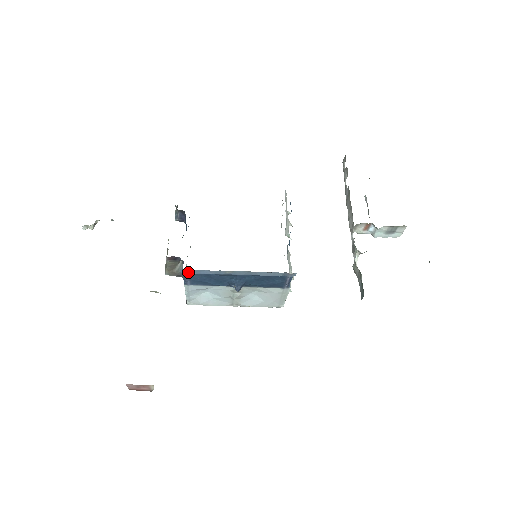
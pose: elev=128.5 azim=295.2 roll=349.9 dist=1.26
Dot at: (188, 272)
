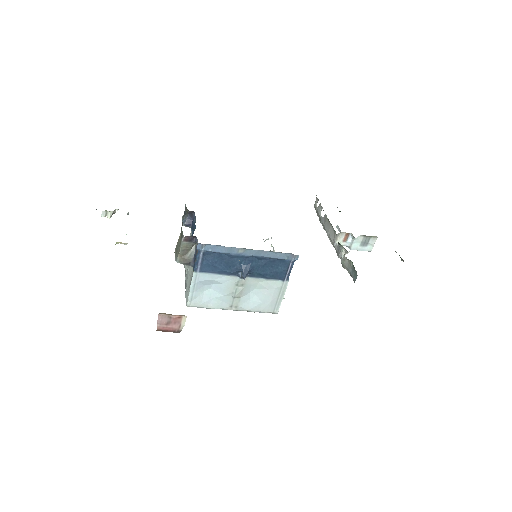
Dot at: (204, 248)
